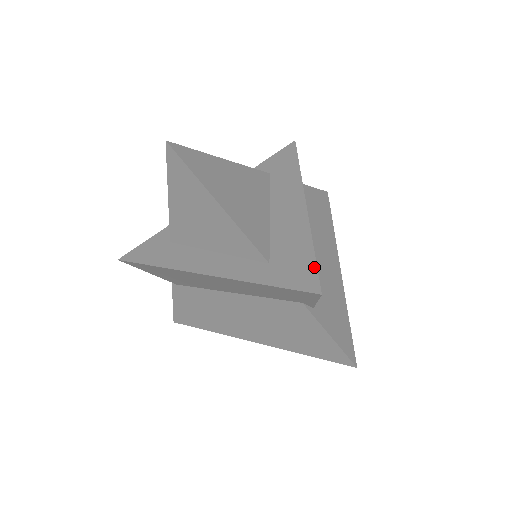
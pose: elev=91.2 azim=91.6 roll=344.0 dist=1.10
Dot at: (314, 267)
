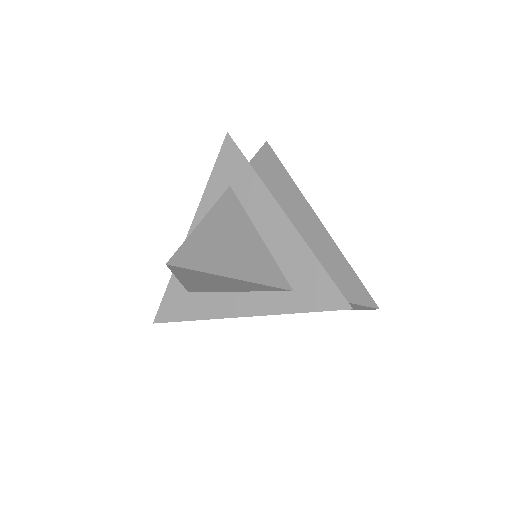
Dot at: (333, 285)
